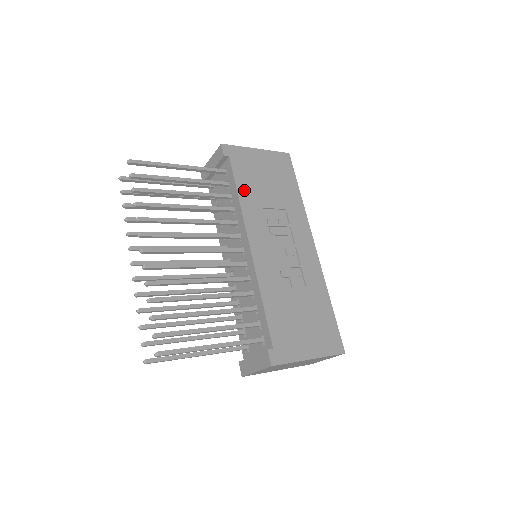
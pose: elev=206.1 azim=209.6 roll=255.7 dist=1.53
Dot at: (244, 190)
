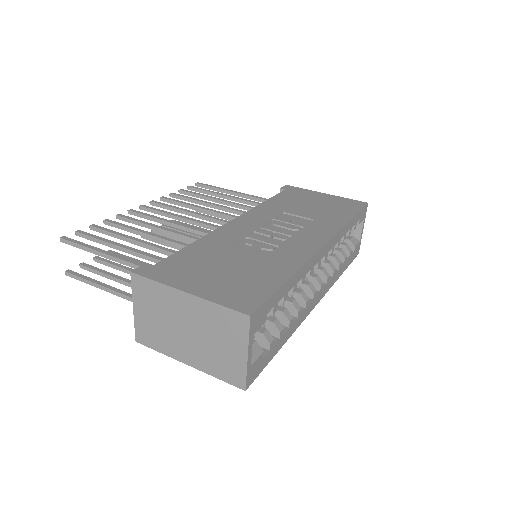
Dot at: (276, 202)
